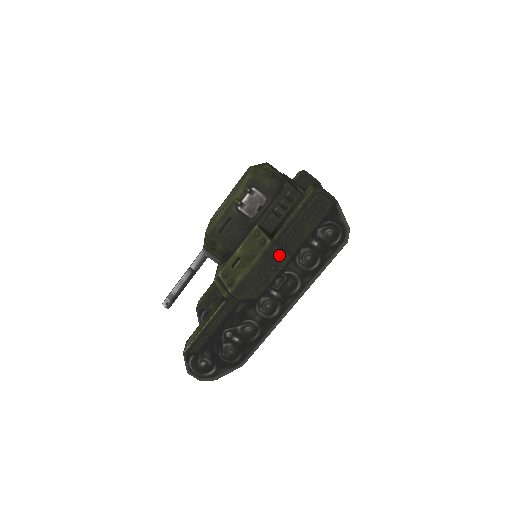
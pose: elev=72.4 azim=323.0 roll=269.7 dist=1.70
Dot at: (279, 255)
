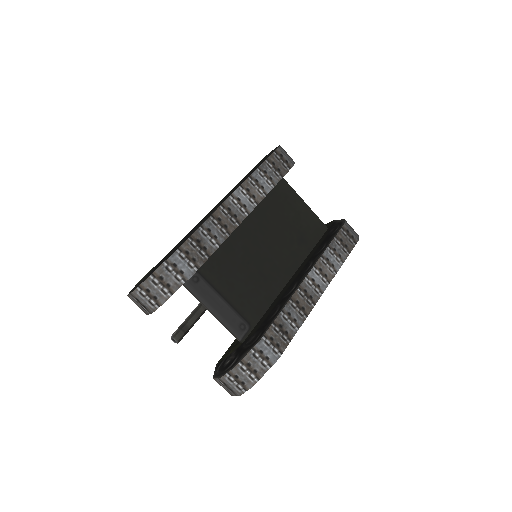
Dot at: occluded
